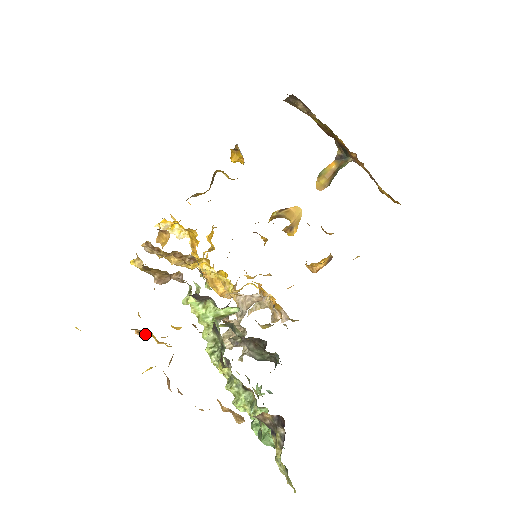
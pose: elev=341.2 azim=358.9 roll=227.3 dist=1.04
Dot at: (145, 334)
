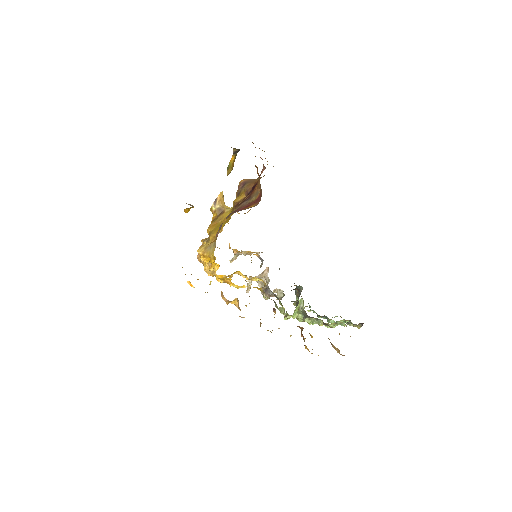
Dot at: occluded
